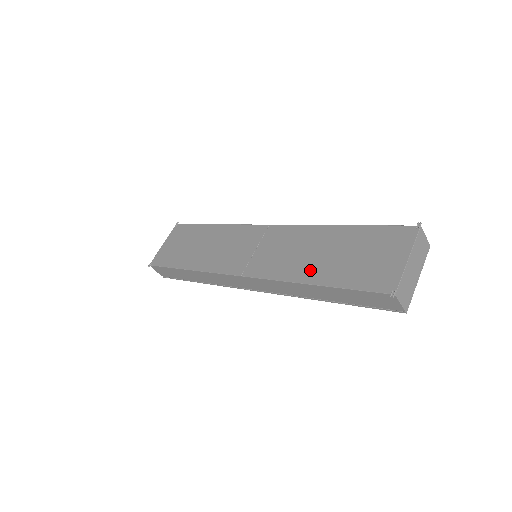
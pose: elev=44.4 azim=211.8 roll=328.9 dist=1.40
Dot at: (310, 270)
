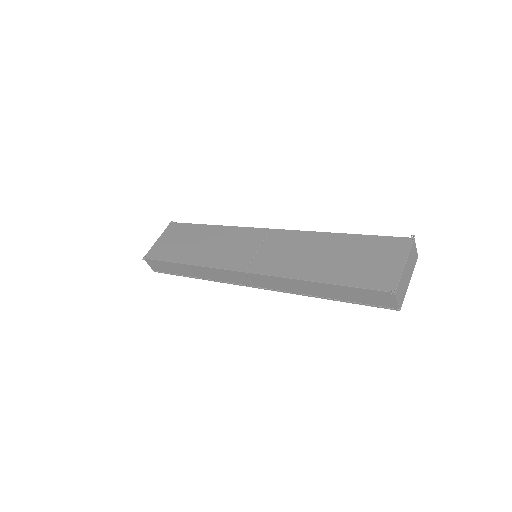
Dot at: (314, 269)
